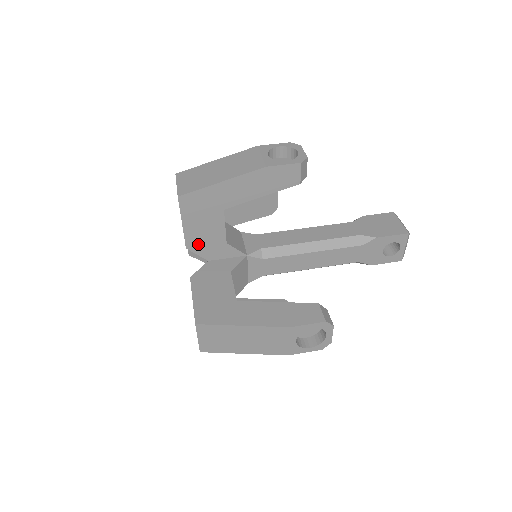
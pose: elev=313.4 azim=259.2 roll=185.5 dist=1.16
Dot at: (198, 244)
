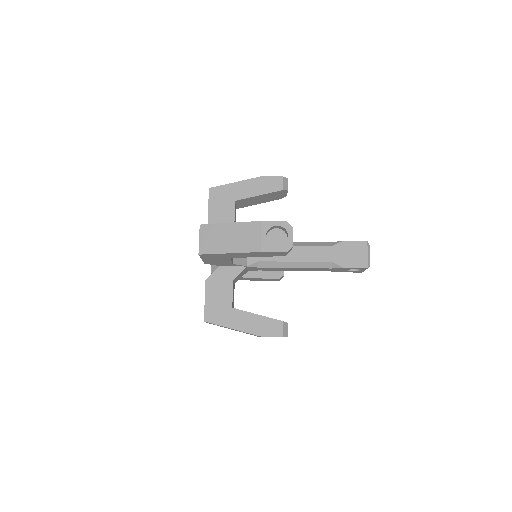
Dot at: (213, 263)
